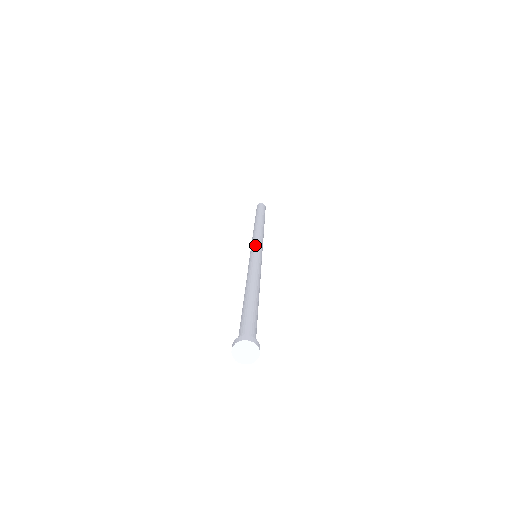
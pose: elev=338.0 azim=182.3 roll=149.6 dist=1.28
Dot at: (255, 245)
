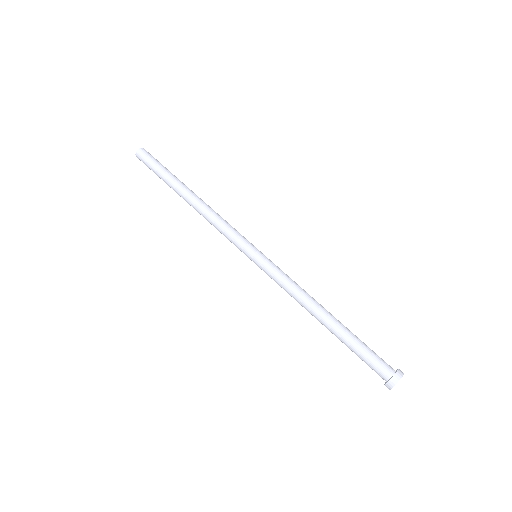
Dot at: (242, 248)
